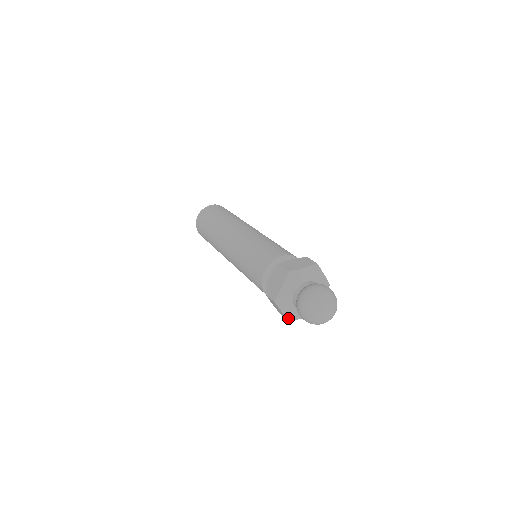
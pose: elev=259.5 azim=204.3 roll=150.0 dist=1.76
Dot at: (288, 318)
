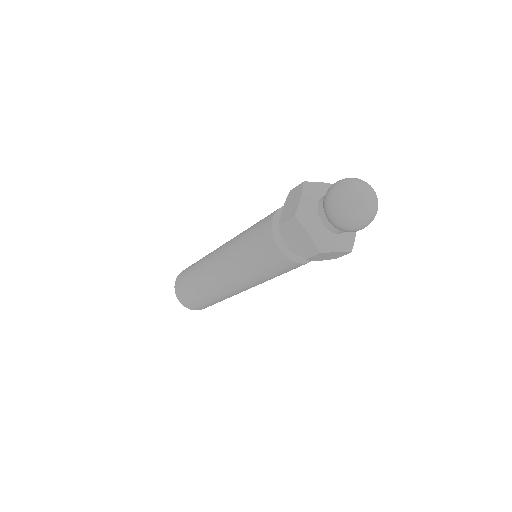
Dot at: (347, 250)
